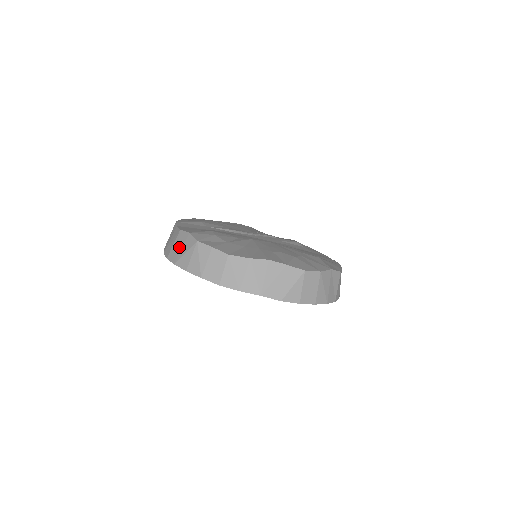
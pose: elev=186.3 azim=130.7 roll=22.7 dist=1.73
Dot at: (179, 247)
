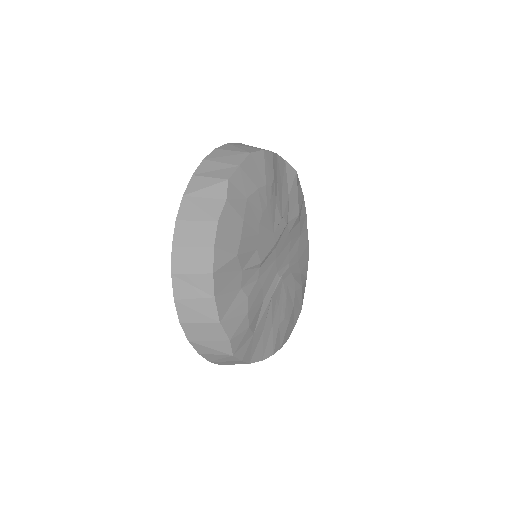
Dot at: (206, 336)
